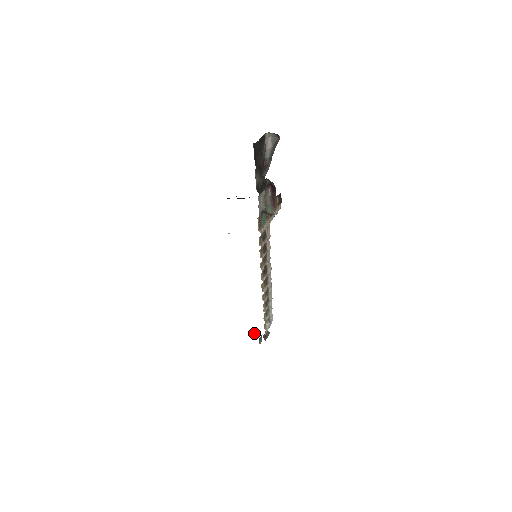
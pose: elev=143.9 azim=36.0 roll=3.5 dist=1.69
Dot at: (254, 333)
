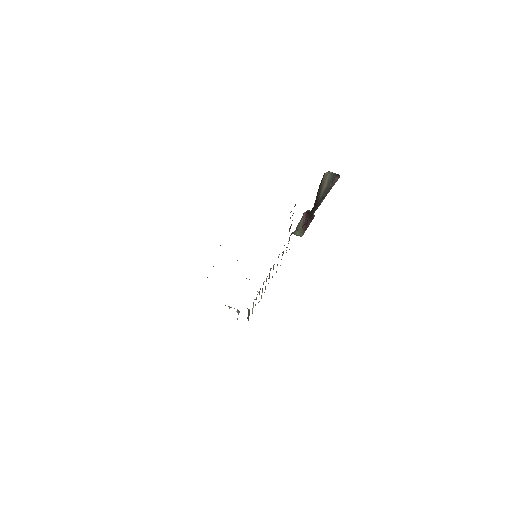
Dot at: occluded
